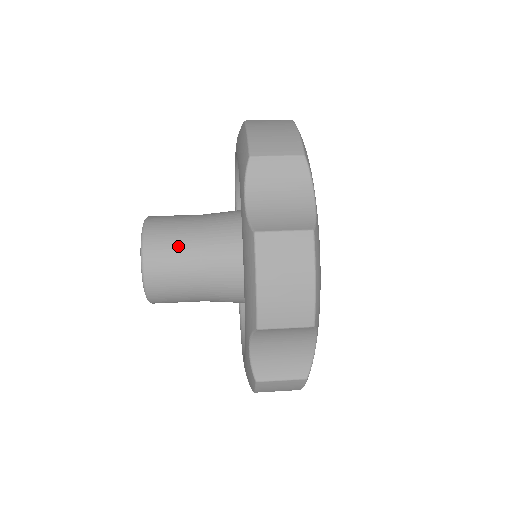
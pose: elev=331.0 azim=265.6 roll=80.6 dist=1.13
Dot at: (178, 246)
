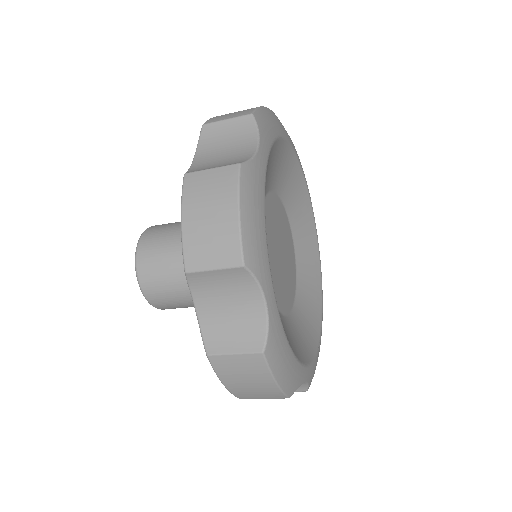
Dot at: (167, 238)
